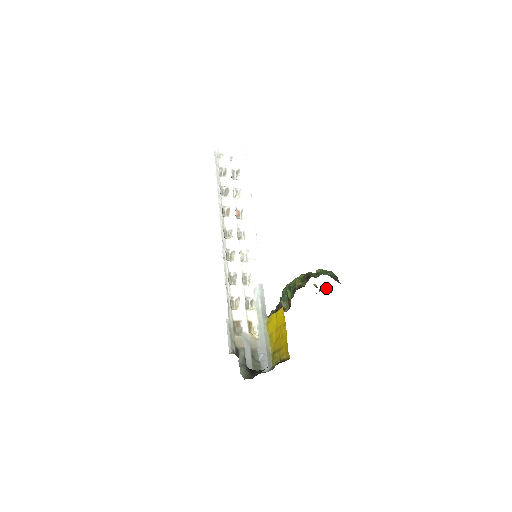
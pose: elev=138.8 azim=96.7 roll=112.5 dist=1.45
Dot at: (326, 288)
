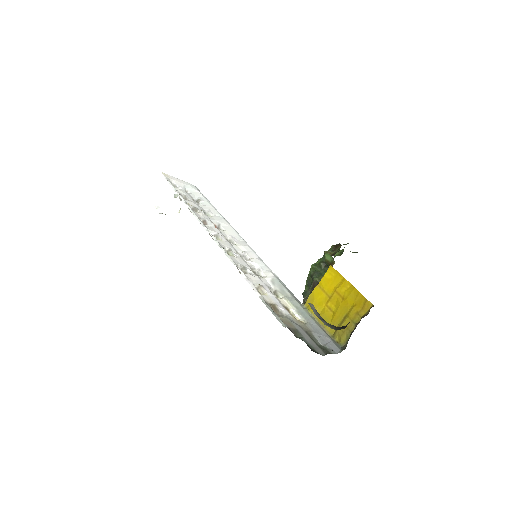
Dot at: occluded
